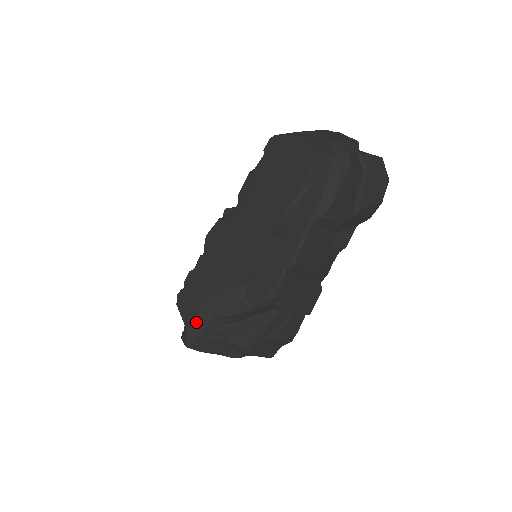
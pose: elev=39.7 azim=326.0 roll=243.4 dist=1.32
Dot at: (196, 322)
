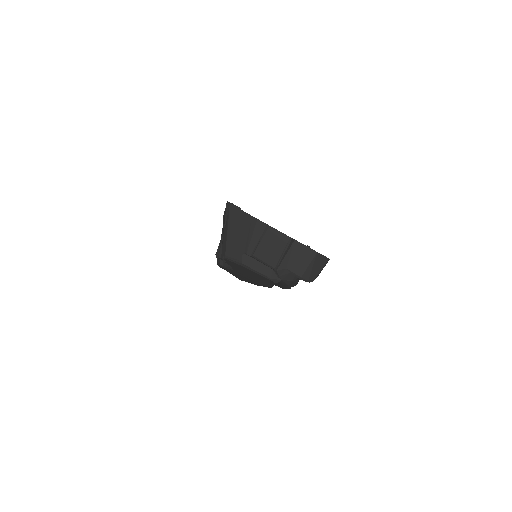
Dot at: occluded
